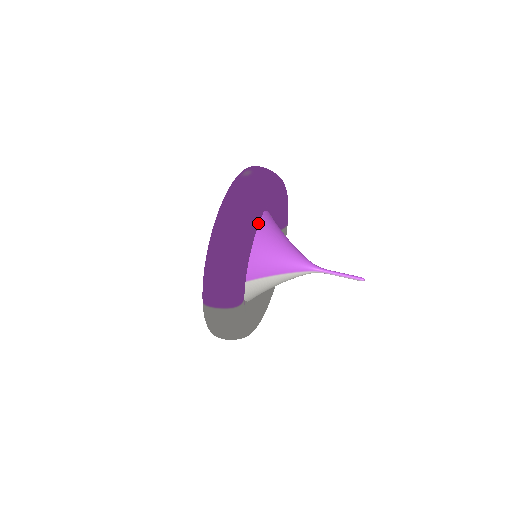
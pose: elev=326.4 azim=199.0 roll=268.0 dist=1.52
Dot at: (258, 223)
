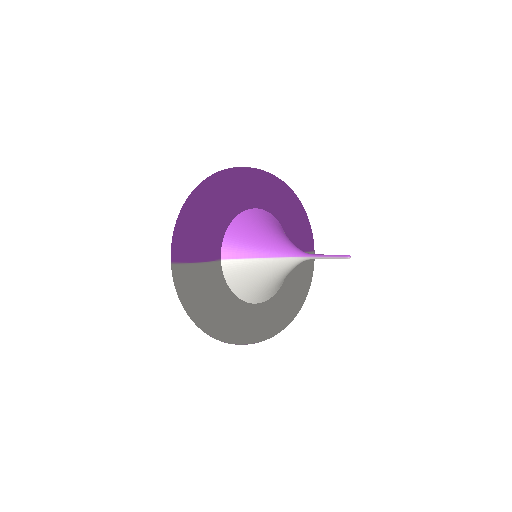
Dot at: (234, 192)
